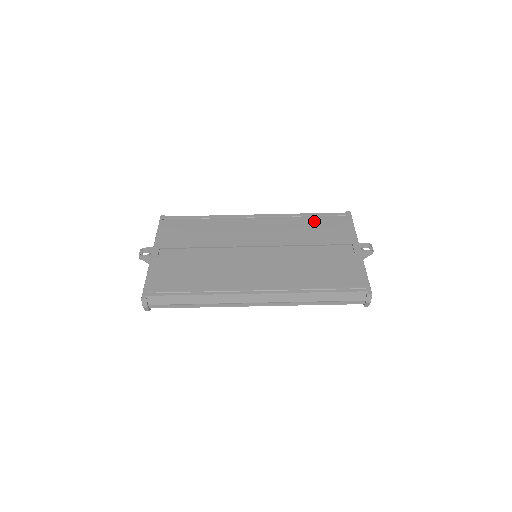
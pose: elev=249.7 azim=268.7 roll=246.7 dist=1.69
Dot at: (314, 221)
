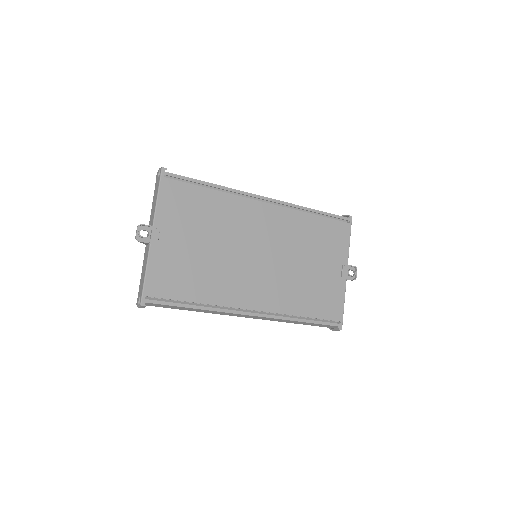
Dot at: (319, 224)
